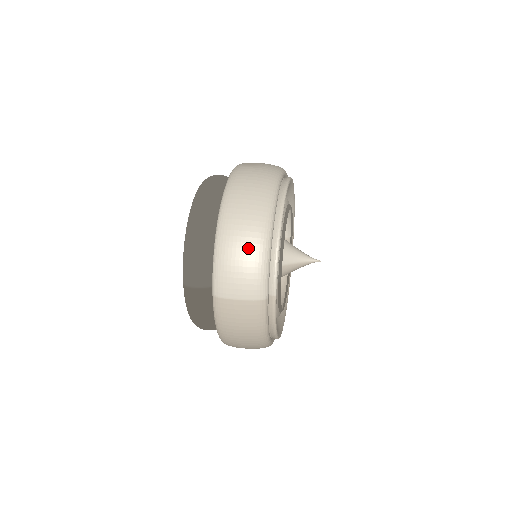
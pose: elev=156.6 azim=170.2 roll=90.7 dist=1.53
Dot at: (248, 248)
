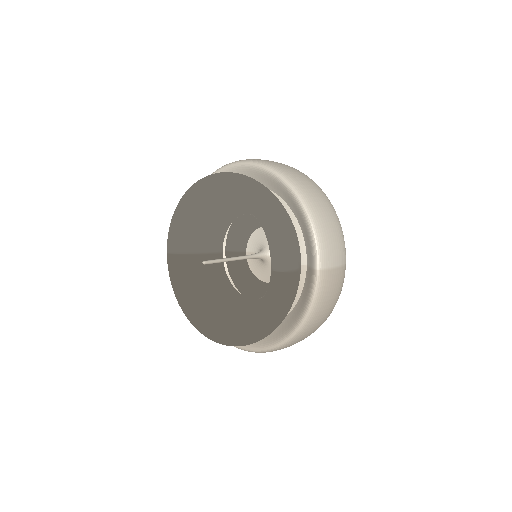
Dot at: (332, 216)
